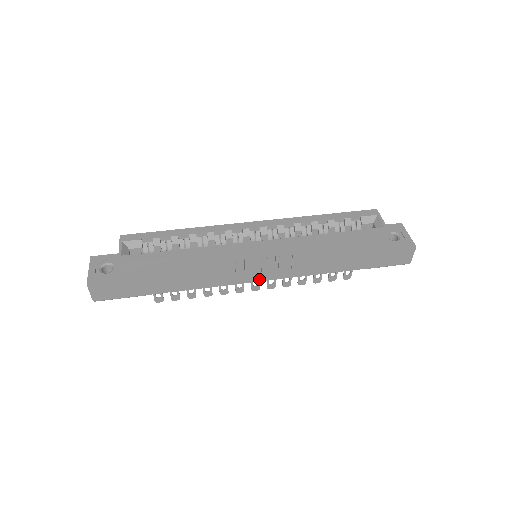
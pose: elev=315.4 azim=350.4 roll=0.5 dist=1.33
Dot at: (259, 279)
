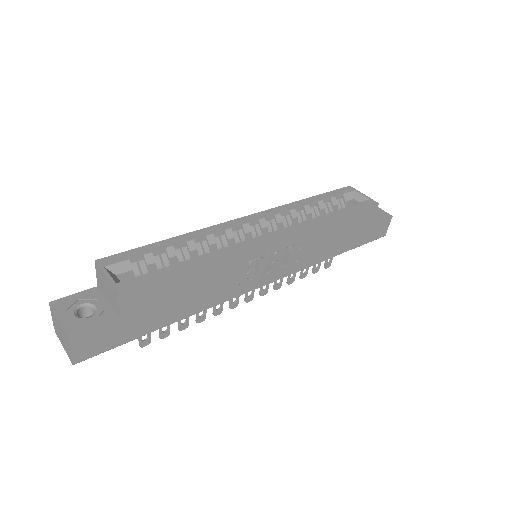
Dot at: (267, 281)
